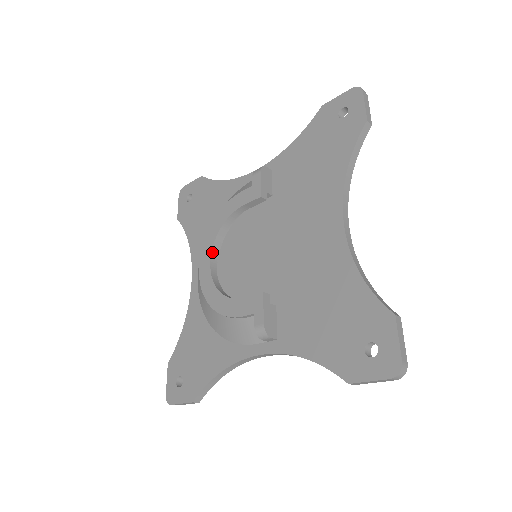
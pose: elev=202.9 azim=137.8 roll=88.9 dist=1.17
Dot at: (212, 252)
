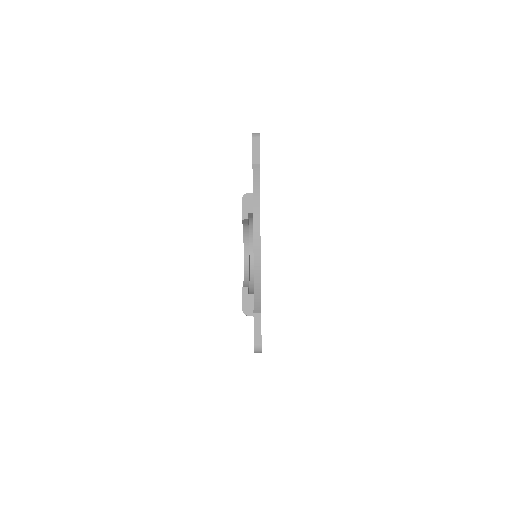
Dot at: (244, 253)
